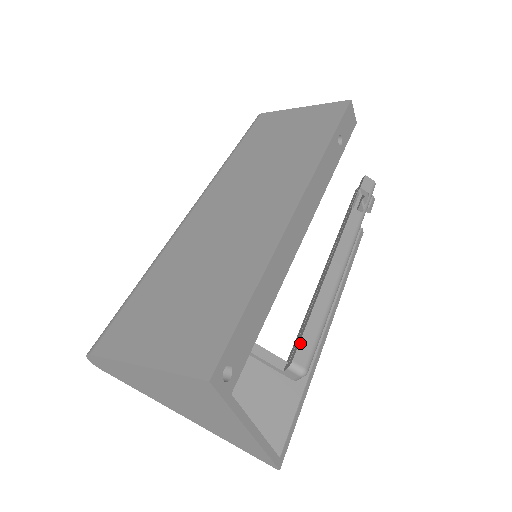
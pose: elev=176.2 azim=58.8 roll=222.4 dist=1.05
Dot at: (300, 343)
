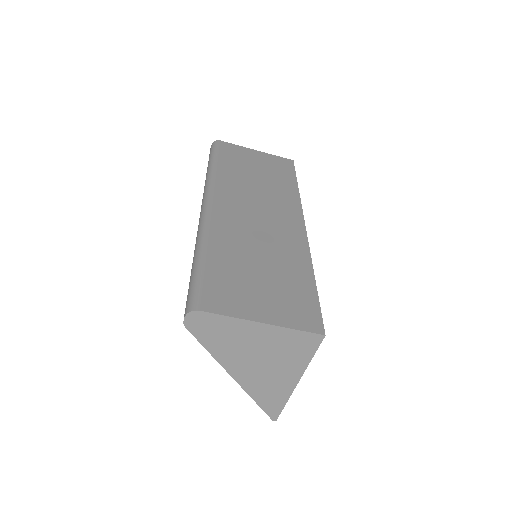
Dot at: occluded
